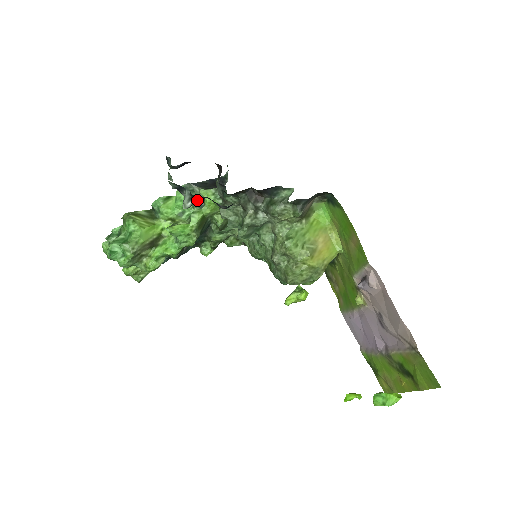
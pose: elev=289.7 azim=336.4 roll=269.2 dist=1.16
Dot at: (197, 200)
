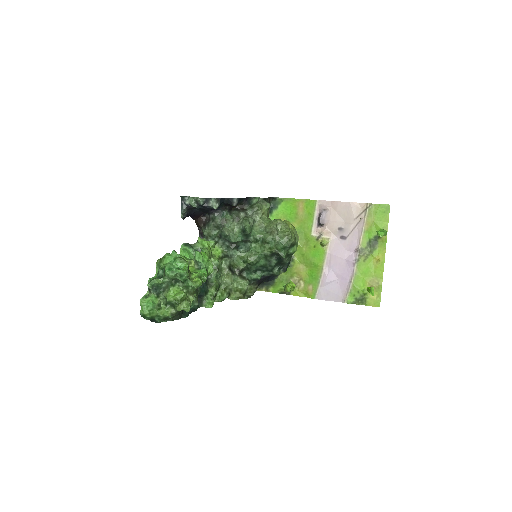
Dot at: (220, 203)
